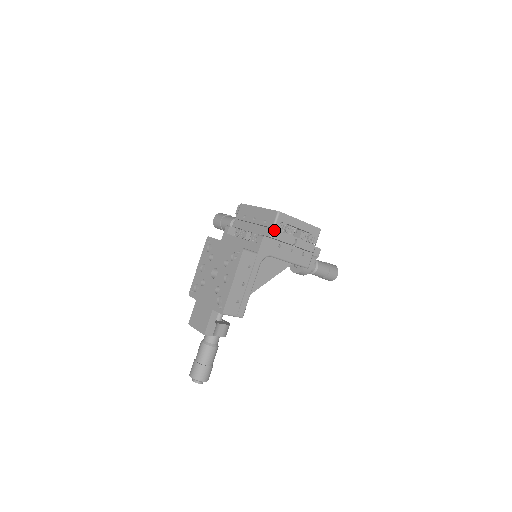
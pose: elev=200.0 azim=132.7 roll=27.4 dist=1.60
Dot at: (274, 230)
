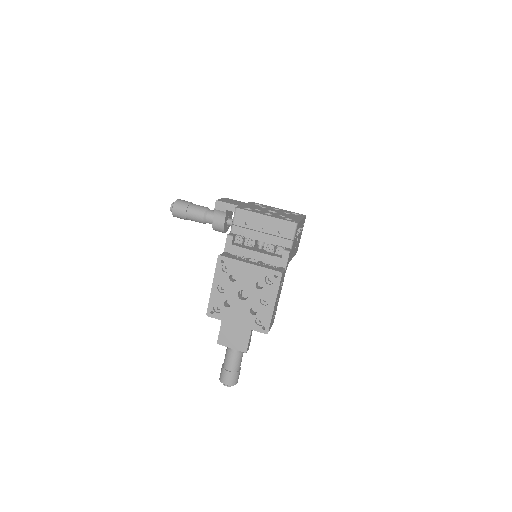
Dot at: (293, 241)
